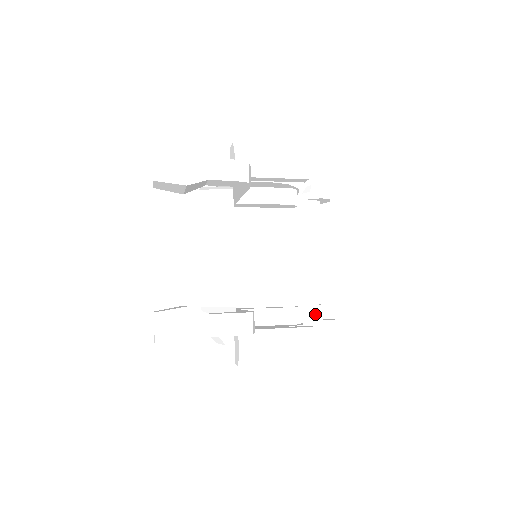
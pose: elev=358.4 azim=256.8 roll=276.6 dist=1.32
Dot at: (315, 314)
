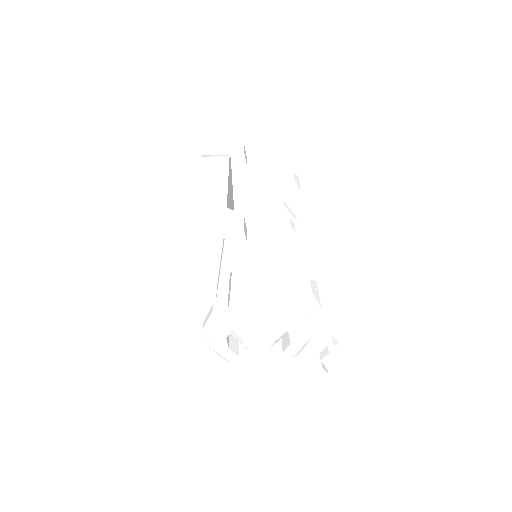
Dot at: (328, 343)
